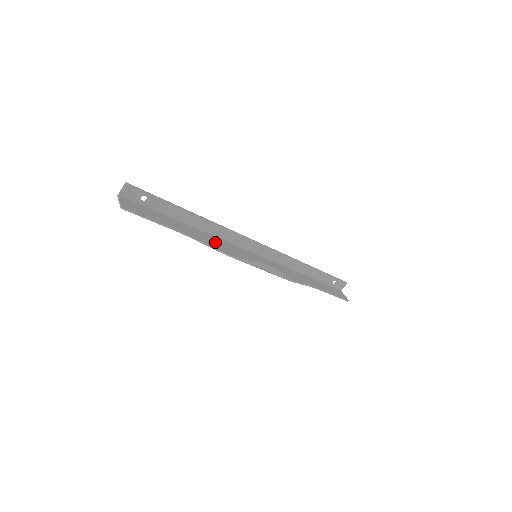
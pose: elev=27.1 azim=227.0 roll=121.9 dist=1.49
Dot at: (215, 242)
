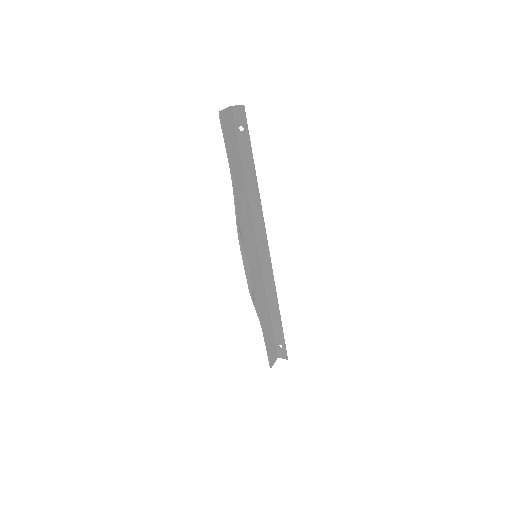
Dot at: (244, 211)
